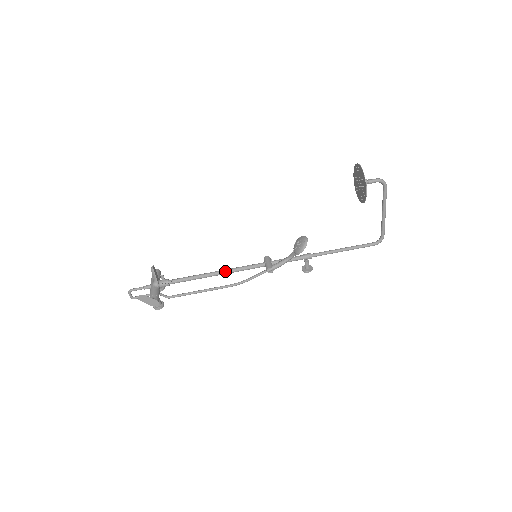
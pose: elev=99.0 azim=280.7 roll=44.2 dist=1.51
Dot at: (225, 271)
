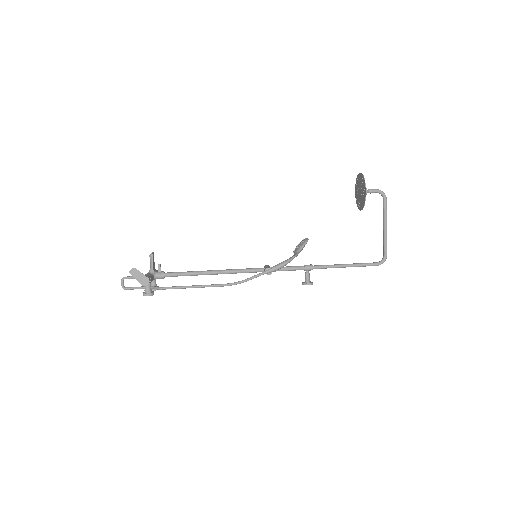
Dot at: (223, 270)
